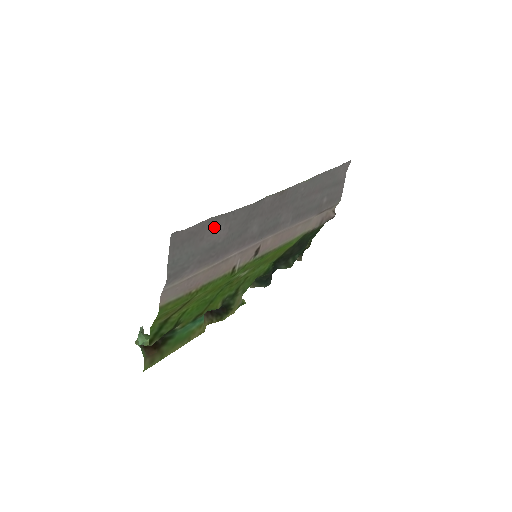
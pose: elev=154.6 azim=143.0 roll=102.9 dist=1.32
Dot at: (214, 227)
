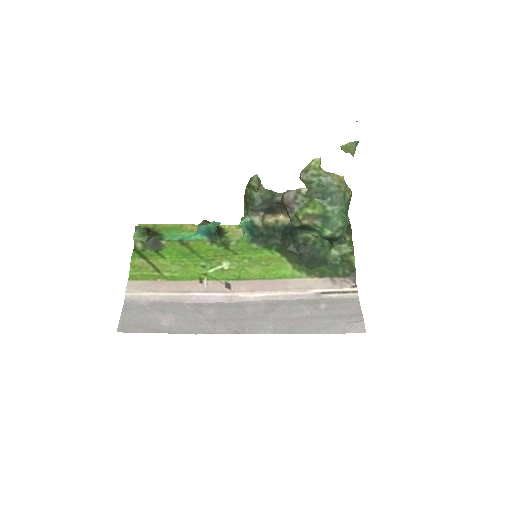
Dot at: (159, 325)
